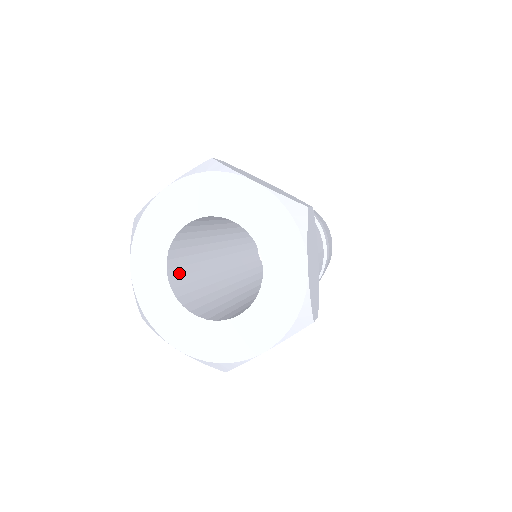
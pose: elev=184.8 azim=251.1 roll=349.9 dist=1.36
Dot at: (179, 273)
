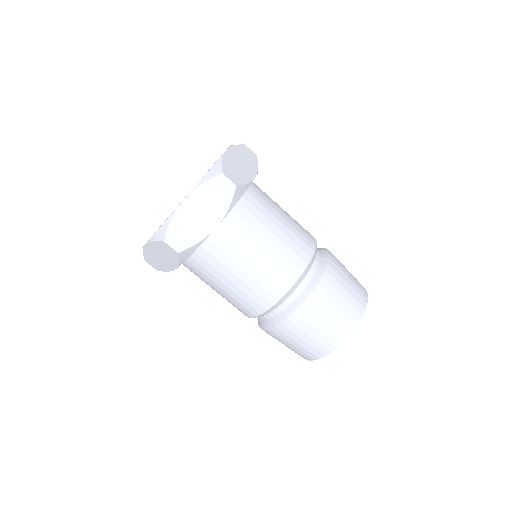
Dot at: occluded
